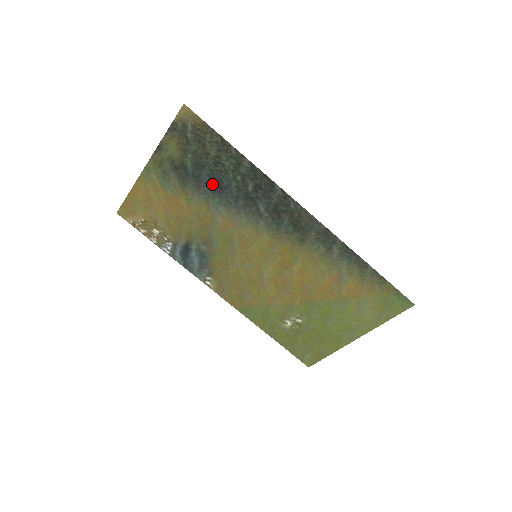
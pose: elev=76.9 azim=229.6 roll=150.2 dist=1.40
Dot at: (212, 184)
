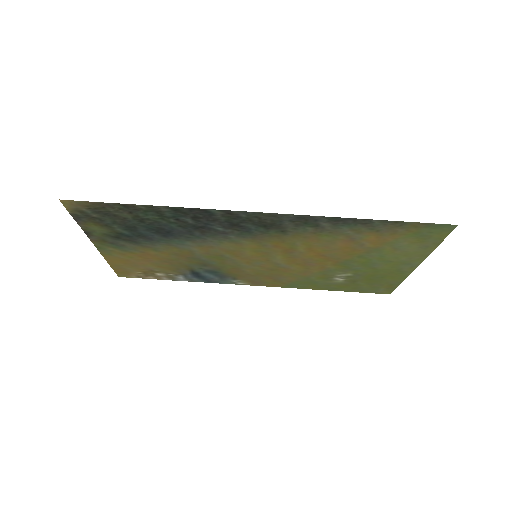
Dot at: (158, 233)
